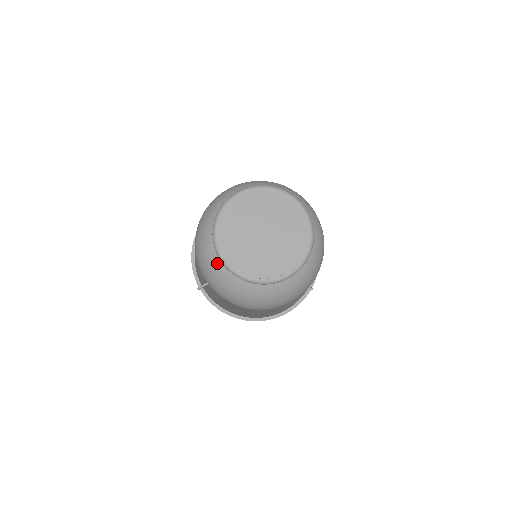
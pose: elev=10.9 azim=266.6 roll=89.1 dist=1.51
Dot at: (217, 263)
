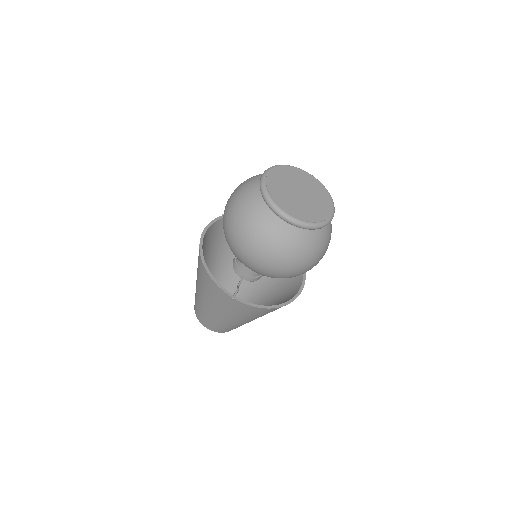
Dot at: (280, 230)
